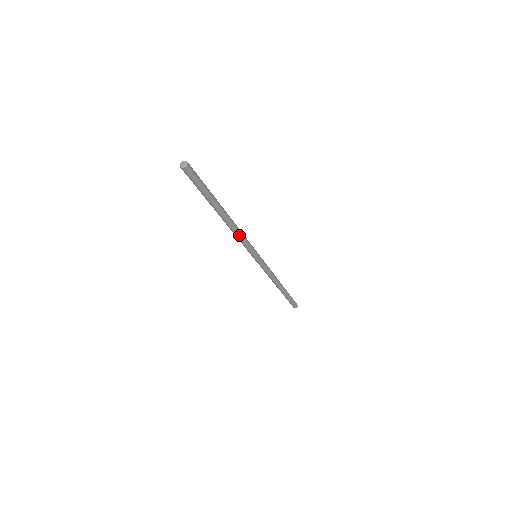
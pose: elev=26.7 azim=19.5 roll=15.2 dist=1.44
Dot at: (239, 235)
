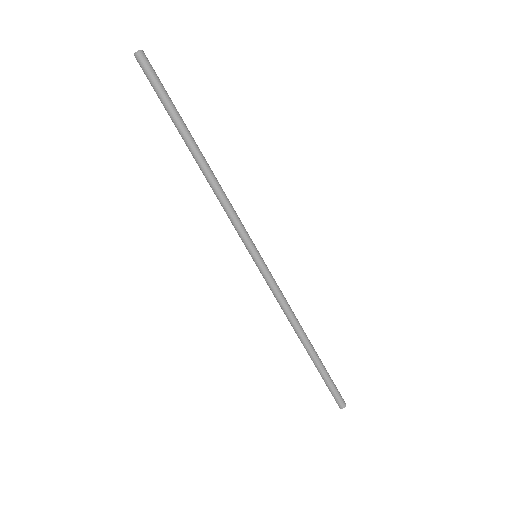
Dot at: (223, 198)
